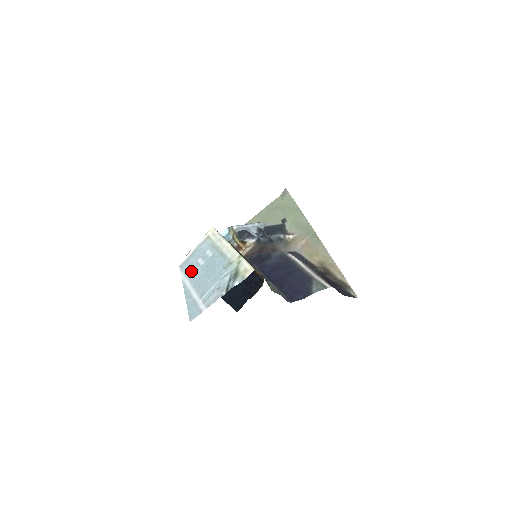
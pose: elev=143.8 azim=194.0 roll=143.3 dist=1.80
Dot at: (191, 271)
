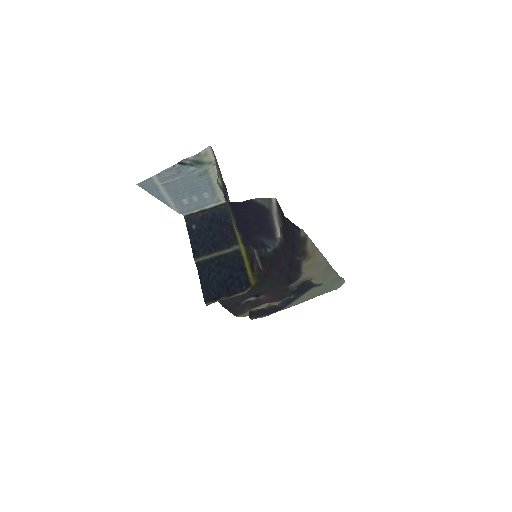
Dot at: (182, 203)
